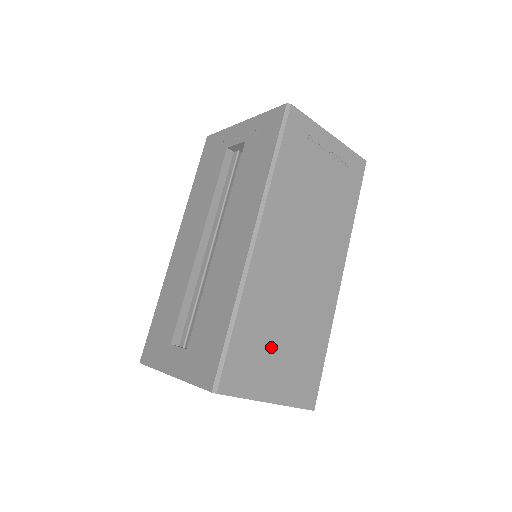
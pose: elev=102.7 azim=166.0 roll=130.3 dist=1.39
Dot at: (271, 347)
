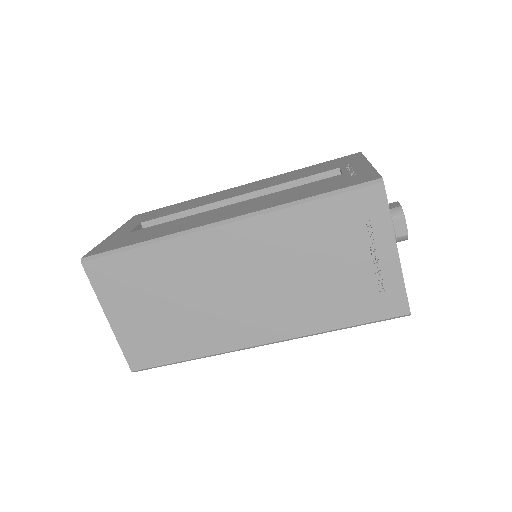
Dot at: (148, 296)
